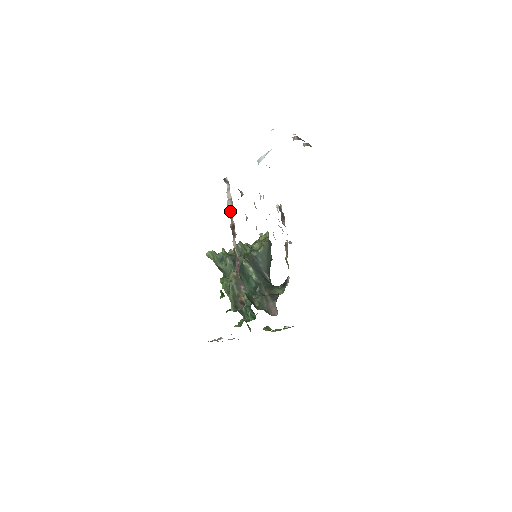
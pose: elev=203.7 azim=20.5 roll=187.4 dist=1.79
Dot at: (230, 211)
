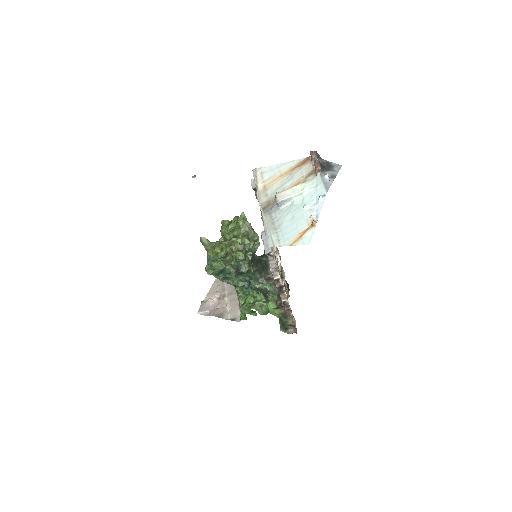
Dot at: (276, 277)
